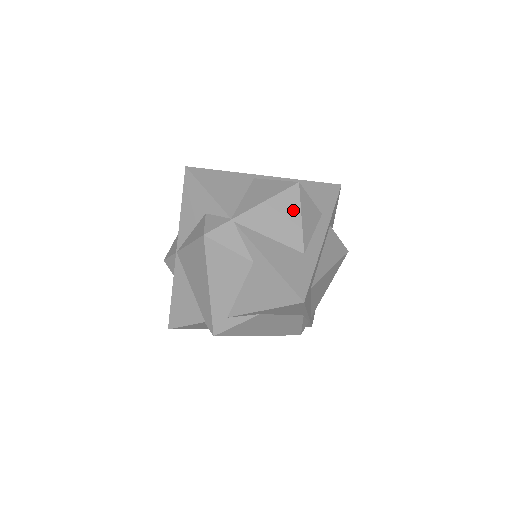
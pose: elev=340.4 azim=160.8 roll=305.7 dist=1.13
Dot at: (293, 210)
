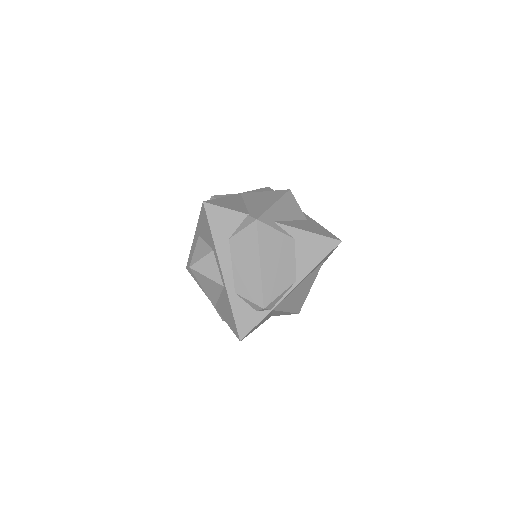
Dot at: occluded
